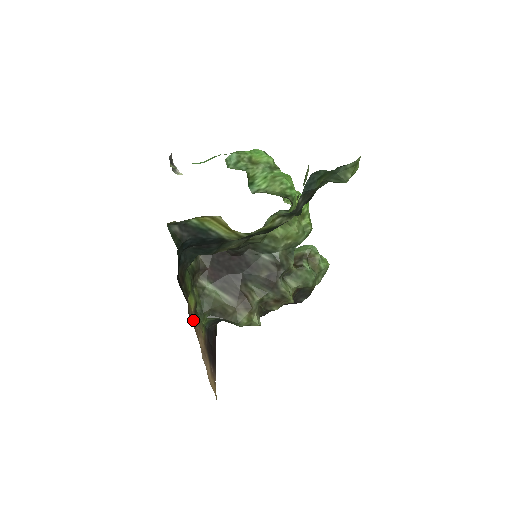
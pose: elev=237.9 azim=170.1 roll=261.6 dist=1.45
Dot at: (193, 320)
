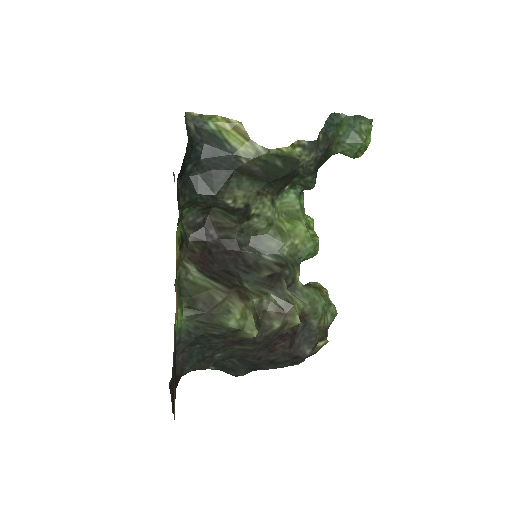
Dot at: occluded
